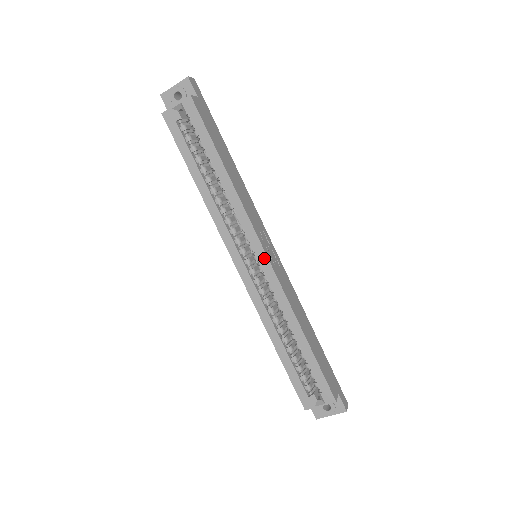
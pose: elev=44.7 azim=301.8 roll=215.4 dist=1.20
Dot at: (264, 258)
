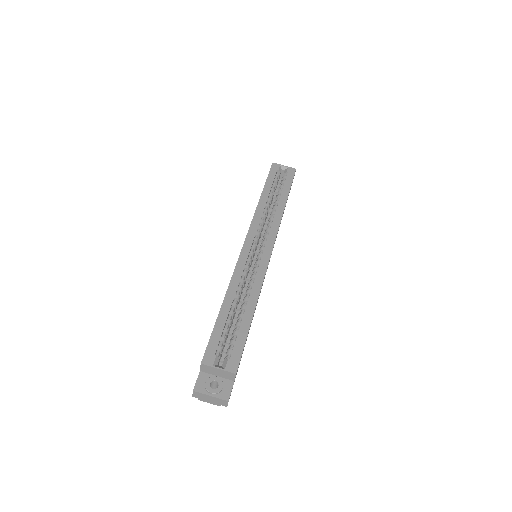
Dot at: (269, 251)
